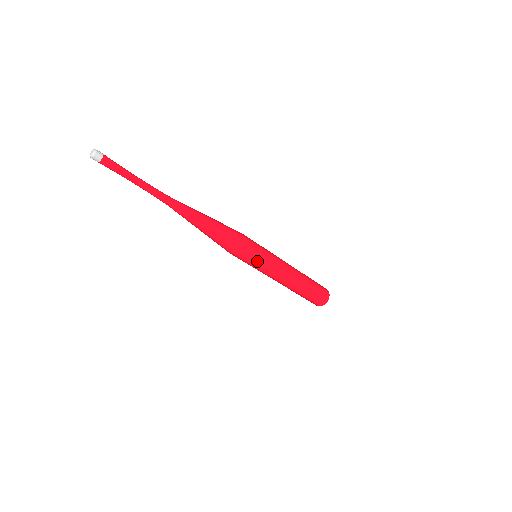
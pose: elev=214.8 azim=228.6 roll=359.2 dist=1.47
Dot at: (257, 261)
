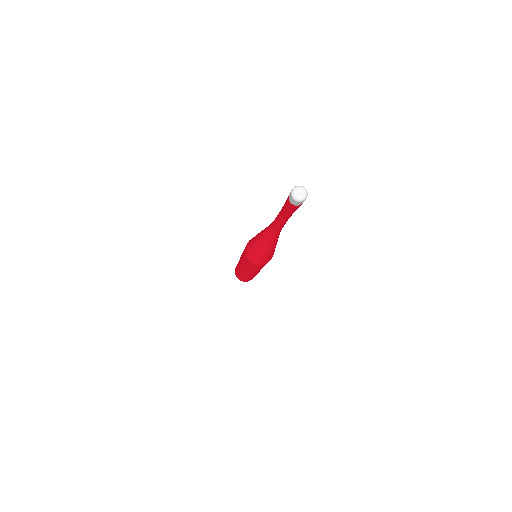
Dot at: (262, 267)
